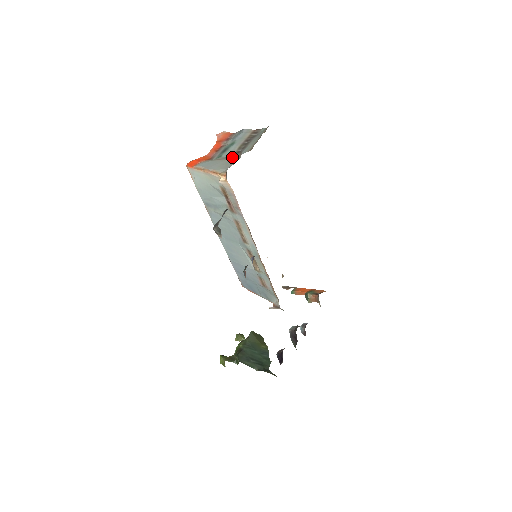
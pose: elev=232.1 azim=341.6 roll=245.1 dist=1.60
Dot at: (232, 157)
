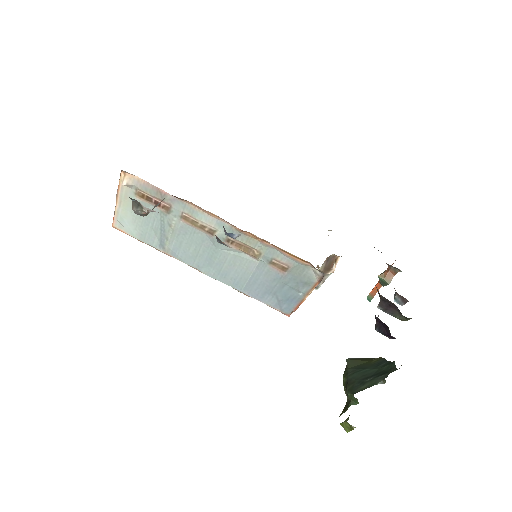
Dot at: occluded
